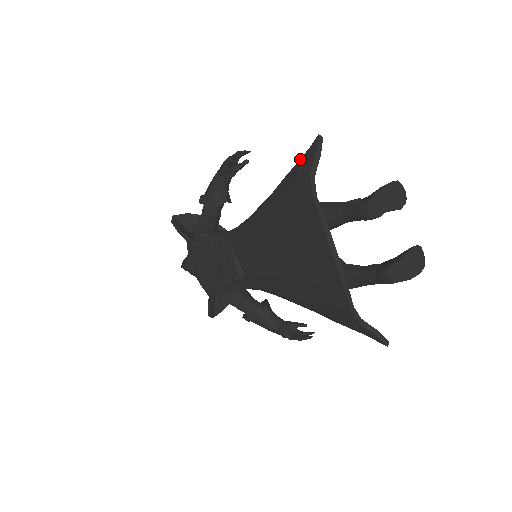
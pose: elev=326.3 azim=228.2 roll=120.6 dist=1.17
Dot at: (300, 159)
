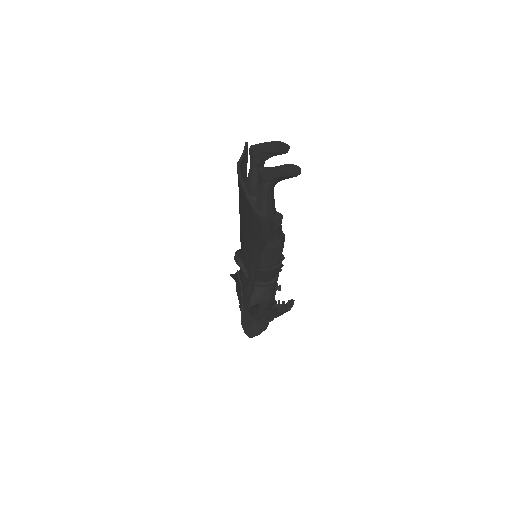
Dot at: occluded
